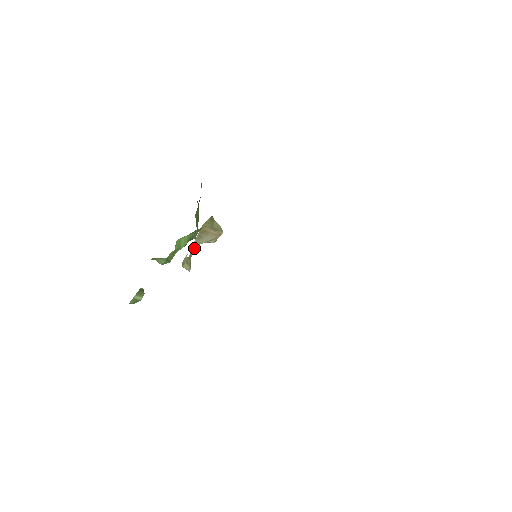
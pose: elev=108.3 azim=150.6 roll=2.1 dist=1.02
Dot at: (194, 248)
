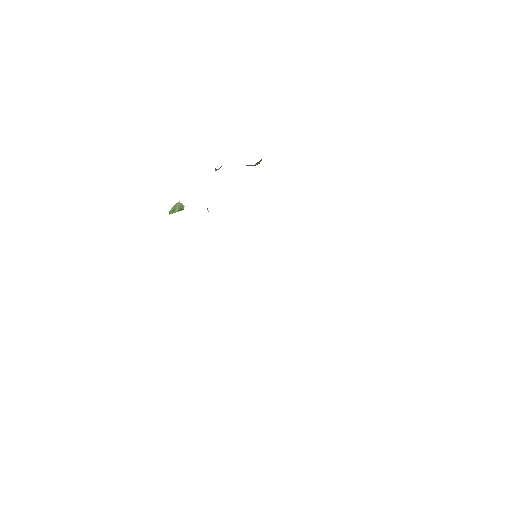
Dot at: occluded
